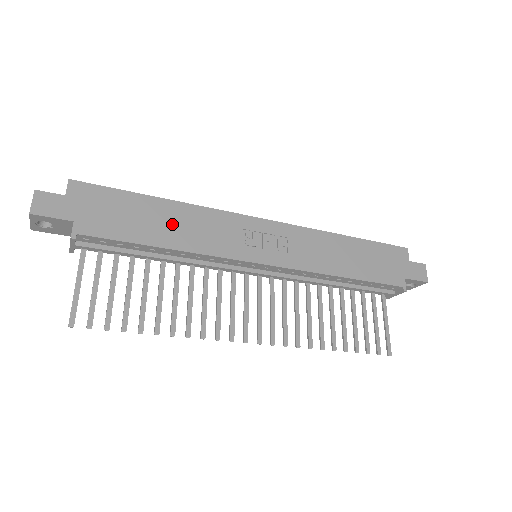
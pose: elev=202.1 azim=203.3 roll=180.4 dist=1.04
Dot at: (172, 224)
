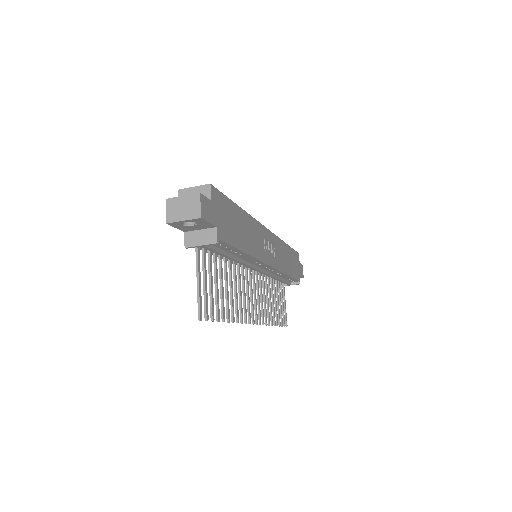
Dot at: (246, 232)
